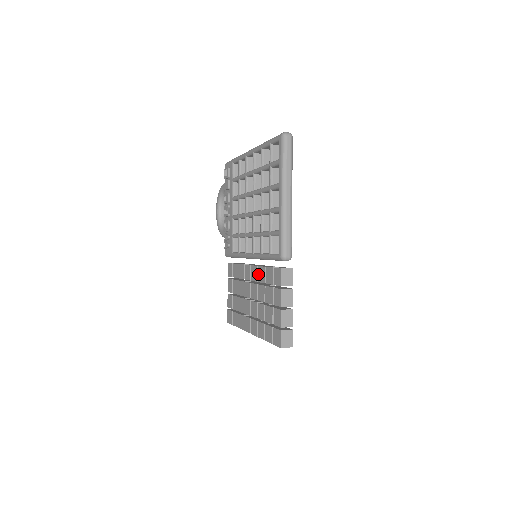
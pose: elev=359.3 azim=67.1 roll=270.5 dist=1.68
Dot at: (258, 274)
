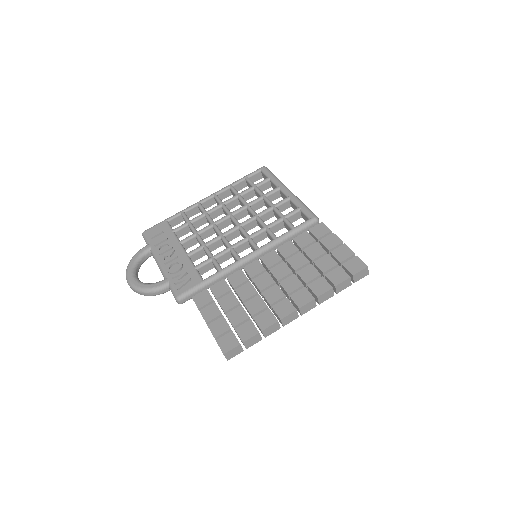
Dot at: (281, 252)
